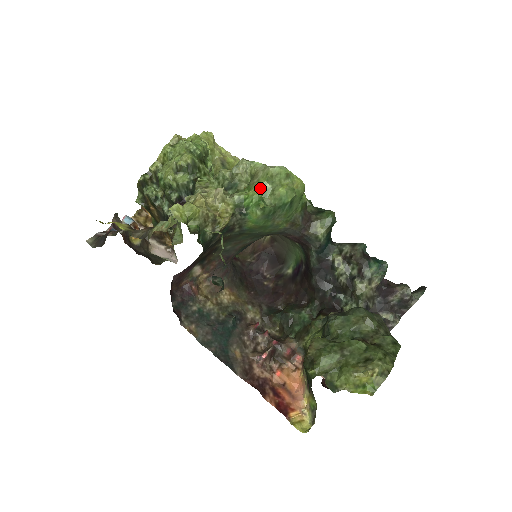
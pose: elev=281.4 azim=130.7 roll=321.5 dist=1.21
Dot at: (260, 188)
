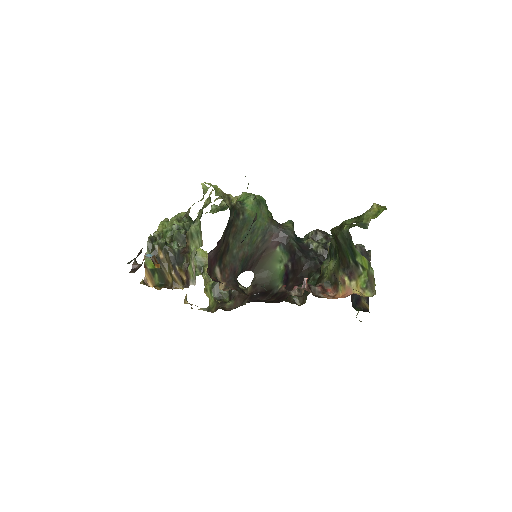
Dot at: (245, 194)
